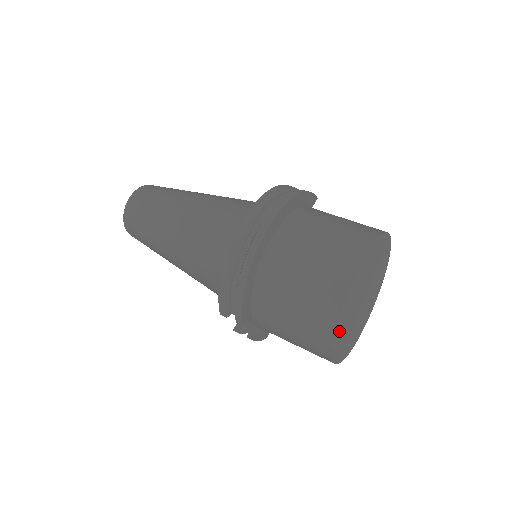
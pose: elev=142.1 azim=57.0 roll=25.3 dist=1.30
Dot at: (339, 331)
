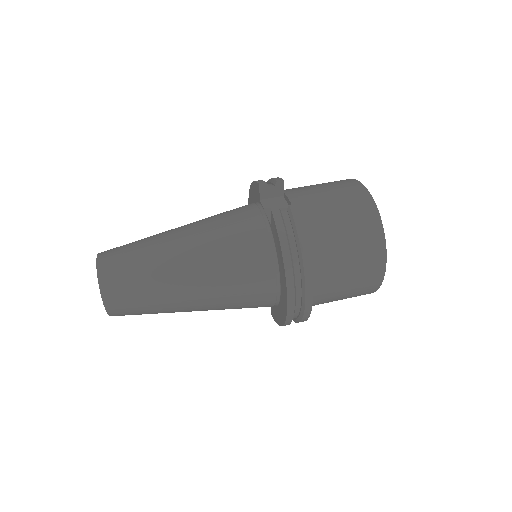
Dot at: occluded
